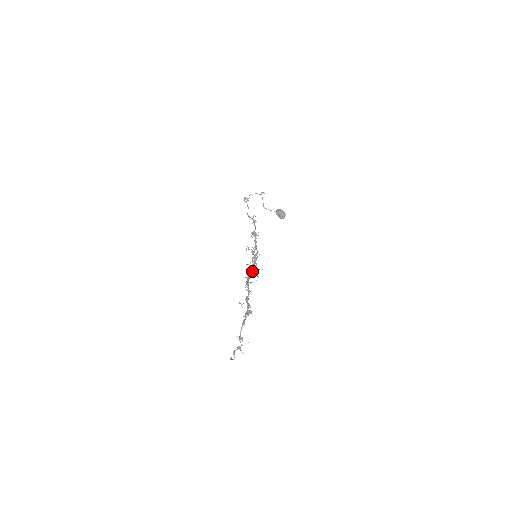
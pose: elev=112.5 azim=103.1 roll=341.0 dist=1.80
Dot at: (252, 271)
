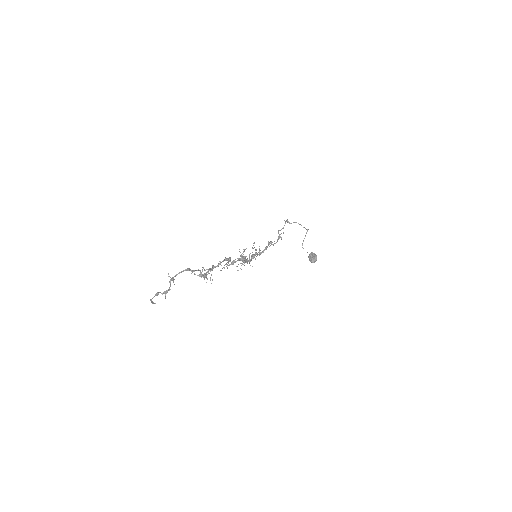
Dot at: (240, 259)
